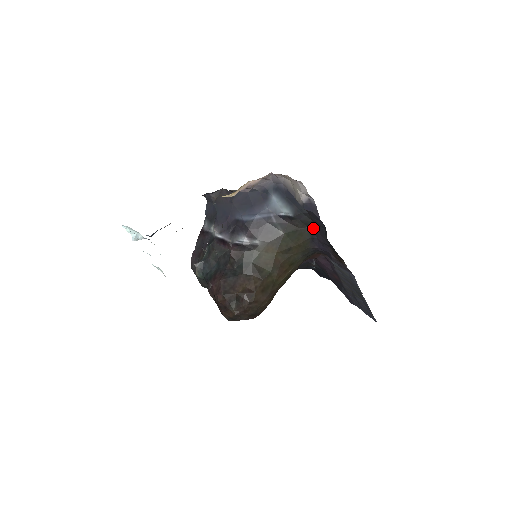
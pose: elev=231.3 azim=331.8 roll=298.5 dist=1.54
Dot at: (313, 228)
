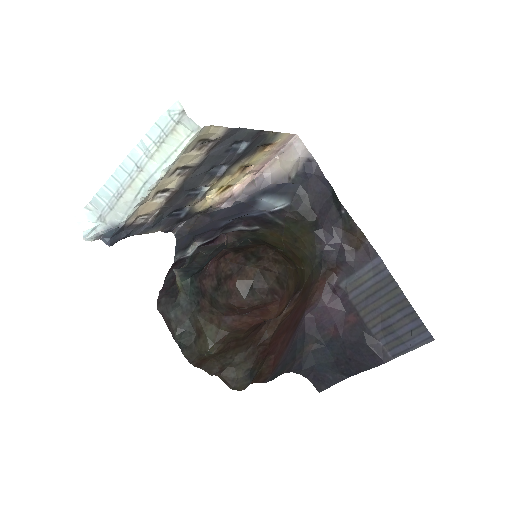
Dot at: (314, 220)
